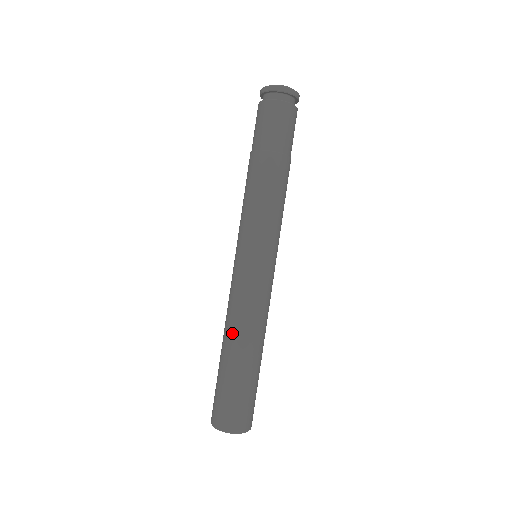
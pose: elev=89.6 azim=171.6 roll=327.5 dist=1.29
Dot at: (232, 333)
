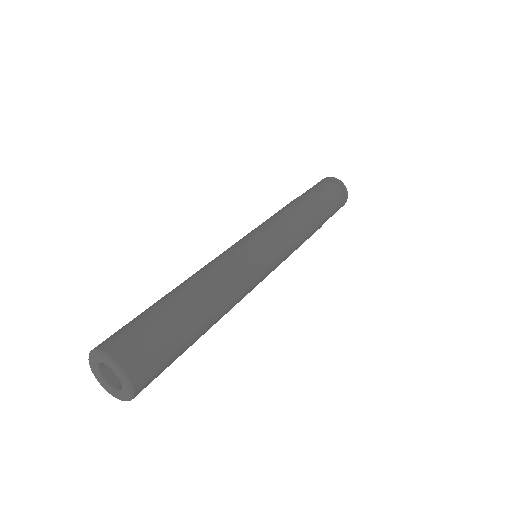
Dot at: (190, 277)
